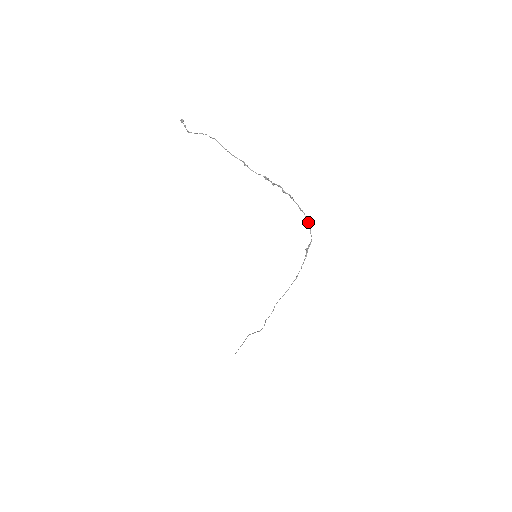
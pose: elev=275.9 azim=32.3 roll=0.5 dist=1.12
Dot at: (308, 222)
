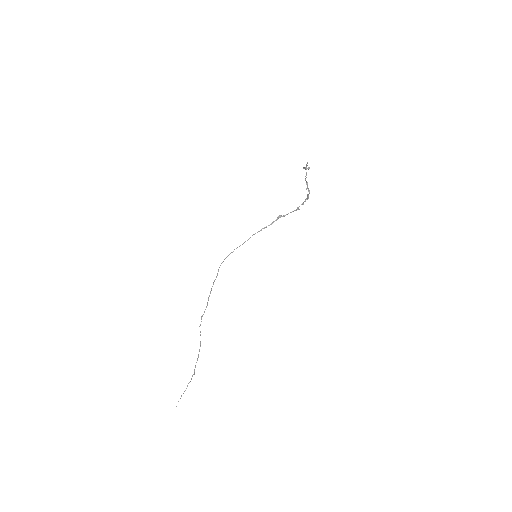
Dot at: (298, 209)
